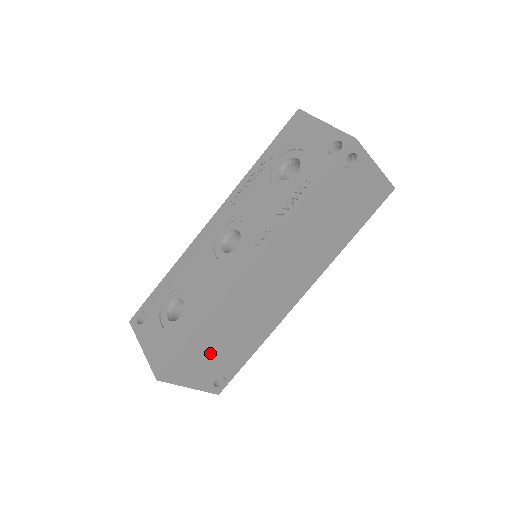
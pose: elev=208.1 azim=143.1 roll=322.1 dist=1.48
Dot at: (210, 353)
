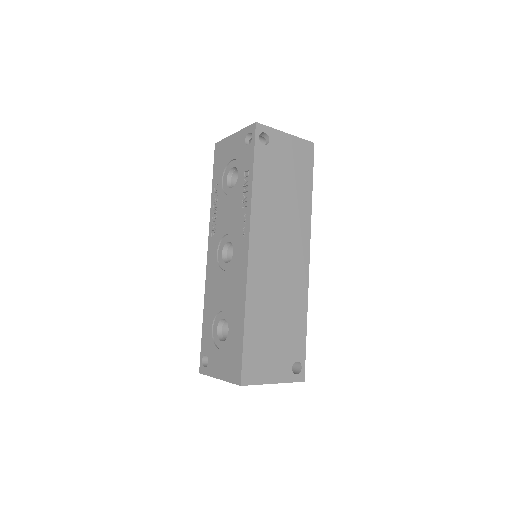
Dot at: (269, 342)
